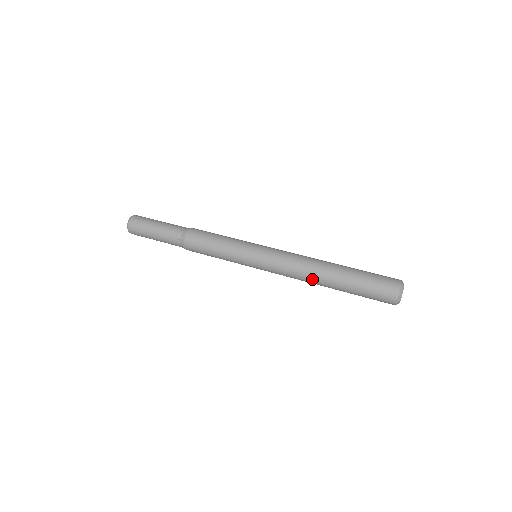
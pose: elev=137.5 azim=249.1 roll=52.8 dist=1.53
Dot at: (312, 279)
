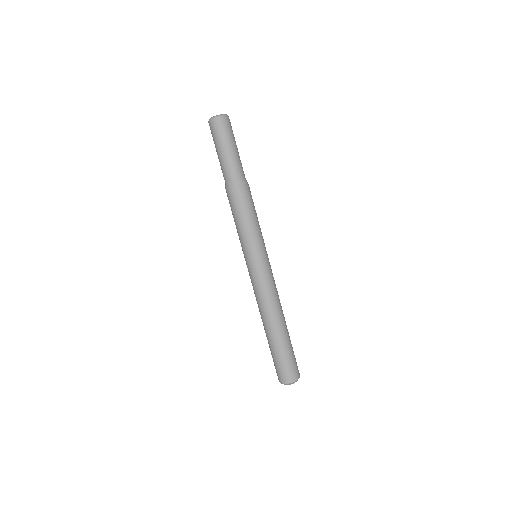
Dot at: occluded
